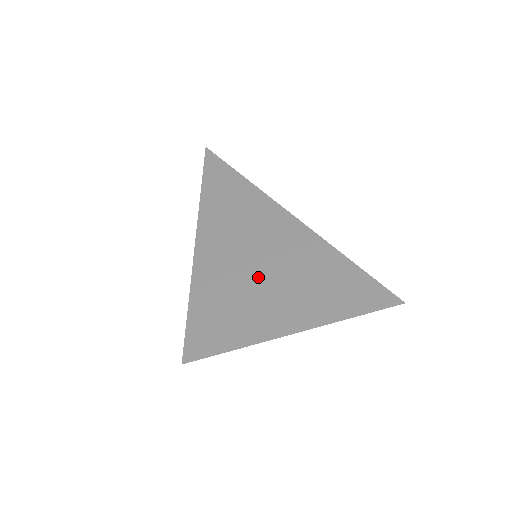
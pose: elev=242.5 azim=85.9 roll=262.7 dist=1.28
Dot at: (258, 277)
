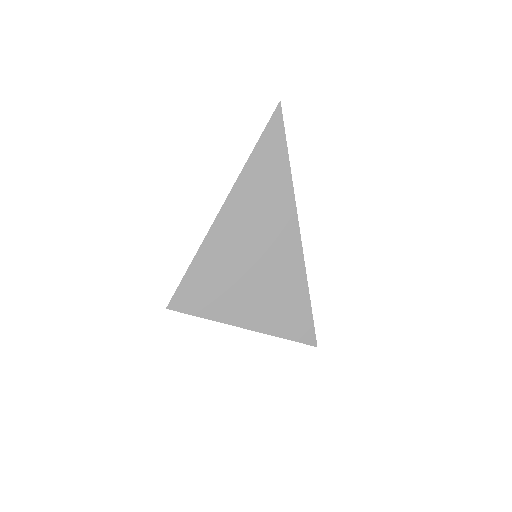
Dot at: (248, 275)
